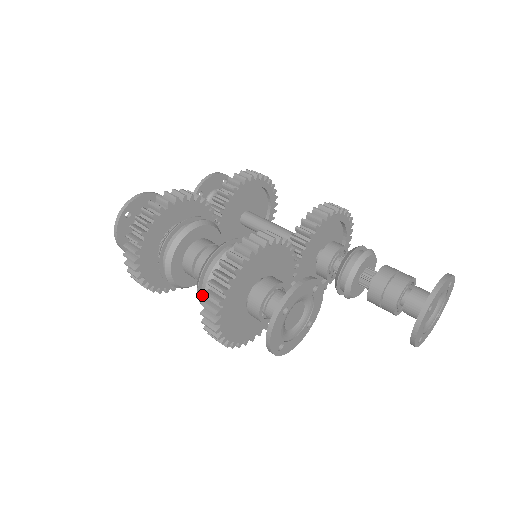
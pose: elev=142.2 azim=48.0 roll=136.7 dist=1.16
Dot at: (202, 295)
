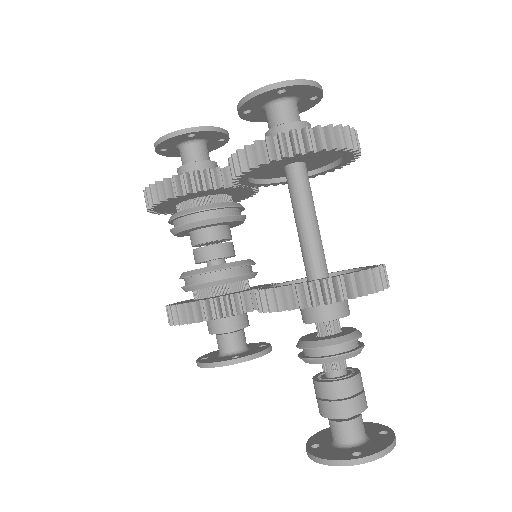
Dot at: occluded
